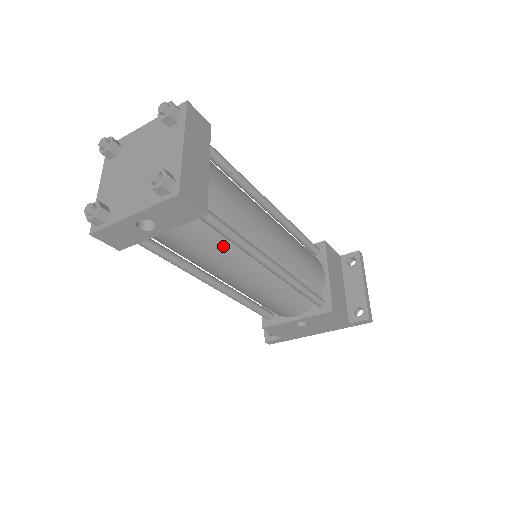
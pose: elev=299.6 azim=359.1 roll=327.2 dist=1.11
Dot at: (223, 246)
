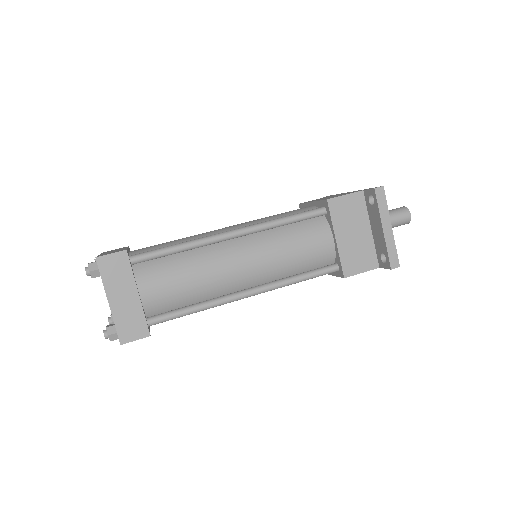
Dot at: occluded
